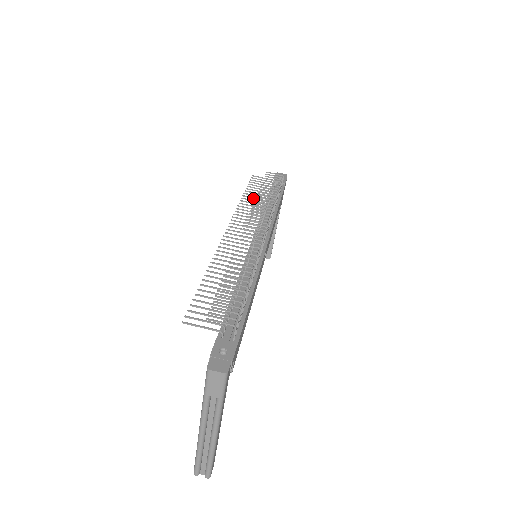
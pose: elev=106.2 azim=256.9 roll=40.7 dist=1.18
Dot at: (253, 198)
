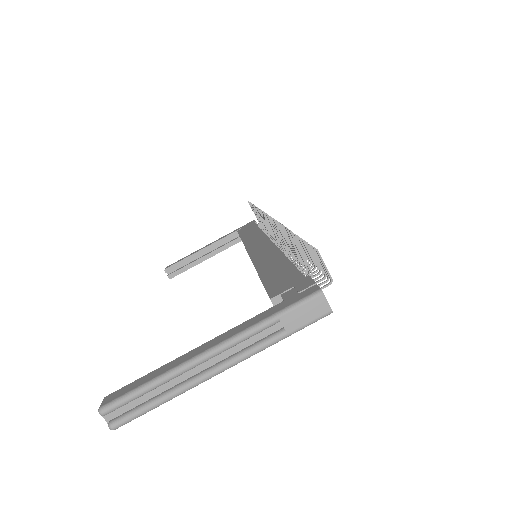
Dot at: (258, 215)
